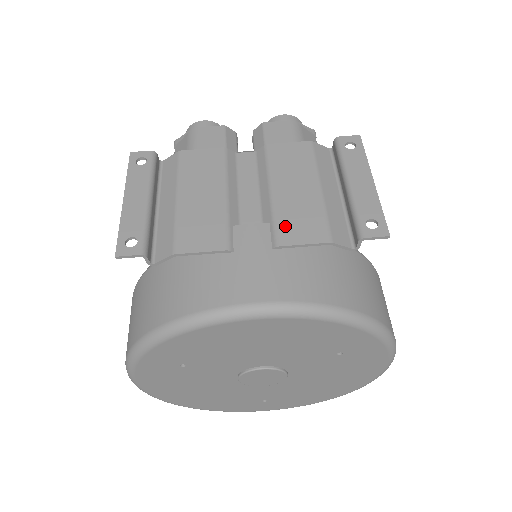
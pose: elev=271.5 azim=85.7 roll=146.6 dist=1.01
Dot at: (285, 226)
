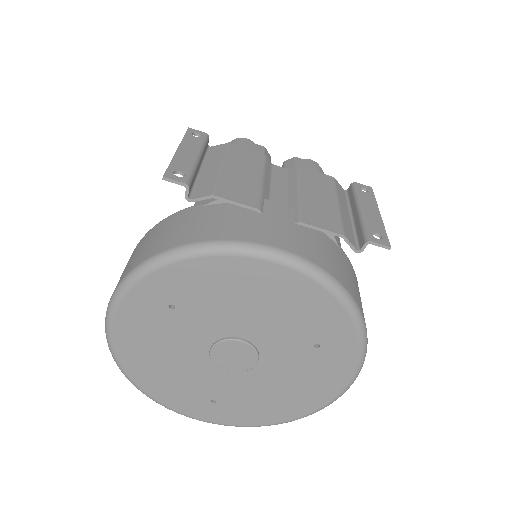
Dot at: (308, 213)
